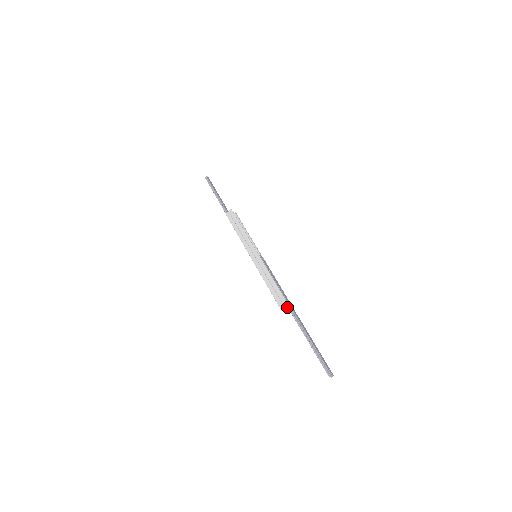
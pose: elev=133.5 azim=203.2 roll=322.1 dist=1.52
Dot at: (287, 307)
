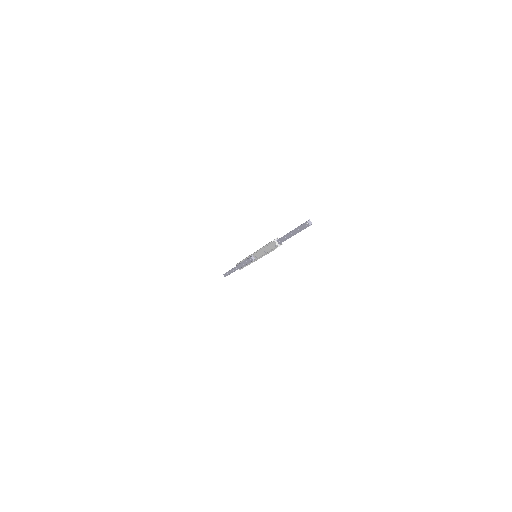
Dot at: (277, 242)
